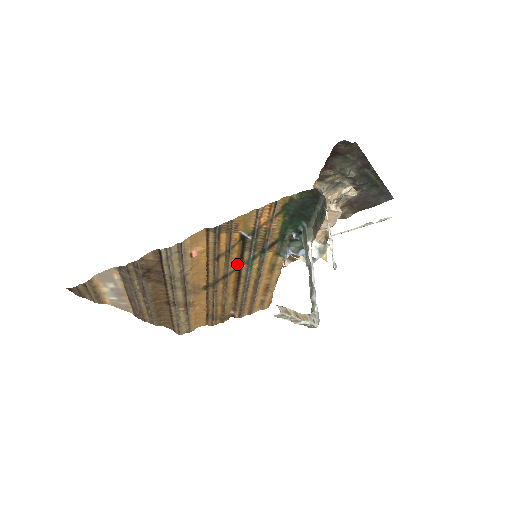
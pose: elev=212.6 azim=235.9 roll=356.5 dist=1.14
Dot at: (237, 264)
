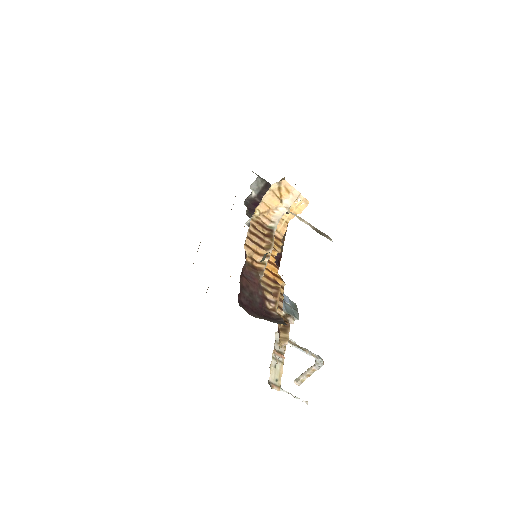
Dot at: occluded
